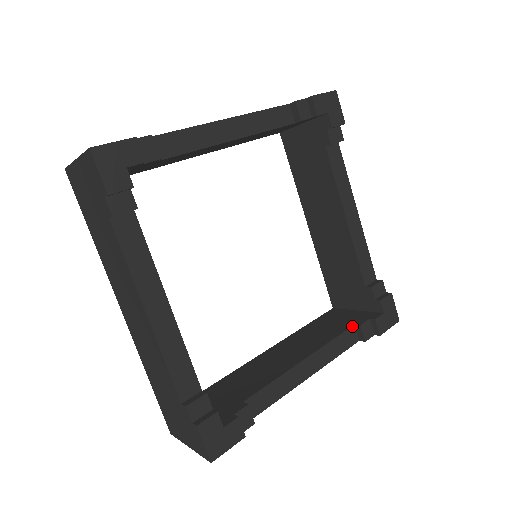
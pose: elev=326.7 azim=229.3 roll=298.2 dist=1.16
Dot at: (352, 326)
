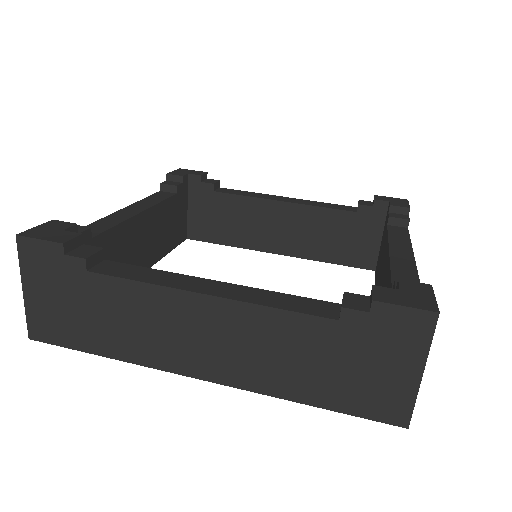
Dot at: (387, 226)
